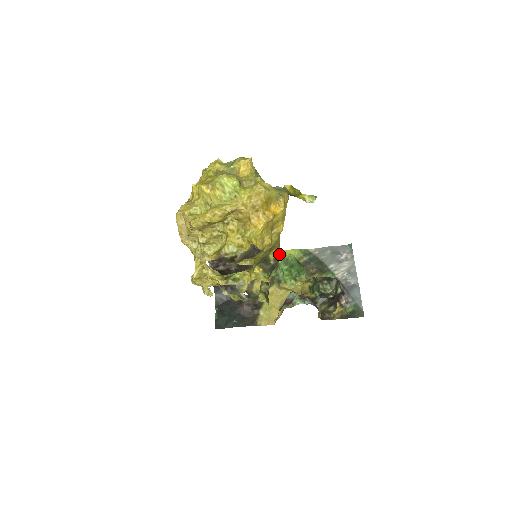
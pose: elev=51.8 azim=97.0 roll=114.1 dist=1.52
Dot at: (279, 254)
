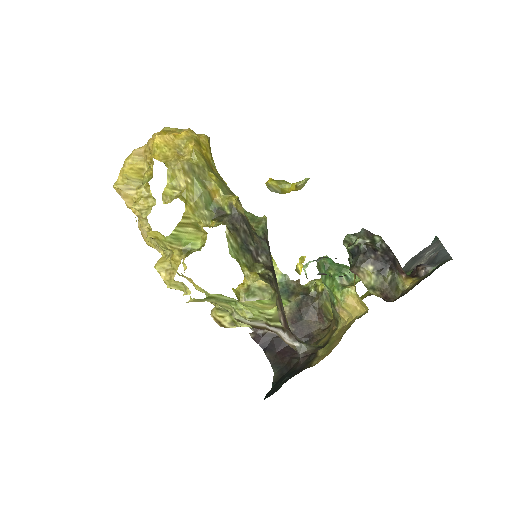
Dot at: (229, 197)
